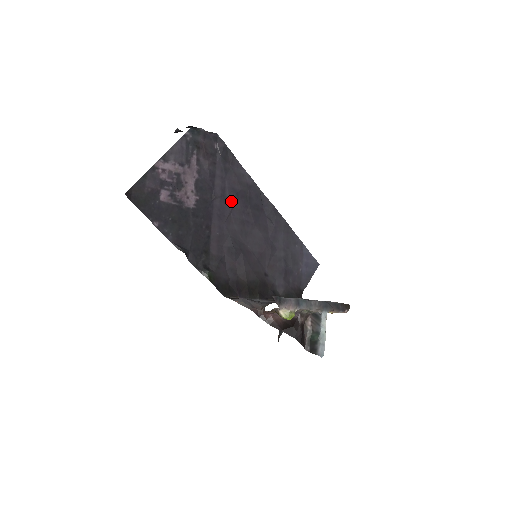
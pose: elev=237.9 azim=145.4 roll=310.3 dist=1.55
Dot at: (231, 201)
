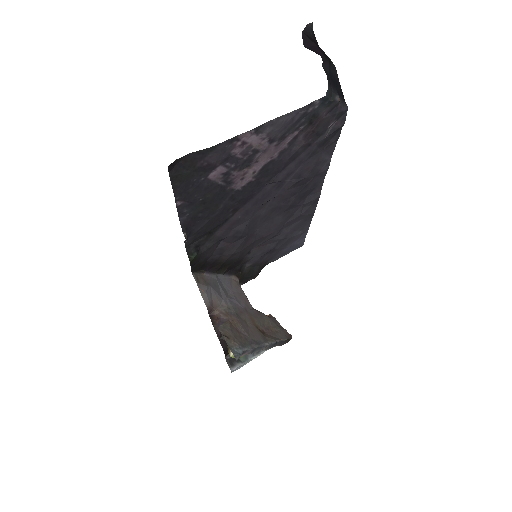
Dot at: (285, 187)
